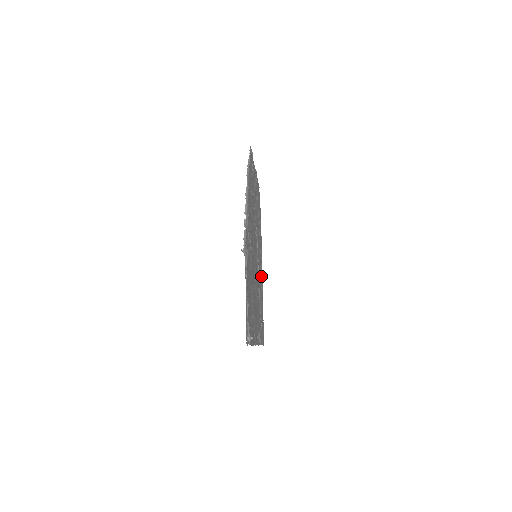
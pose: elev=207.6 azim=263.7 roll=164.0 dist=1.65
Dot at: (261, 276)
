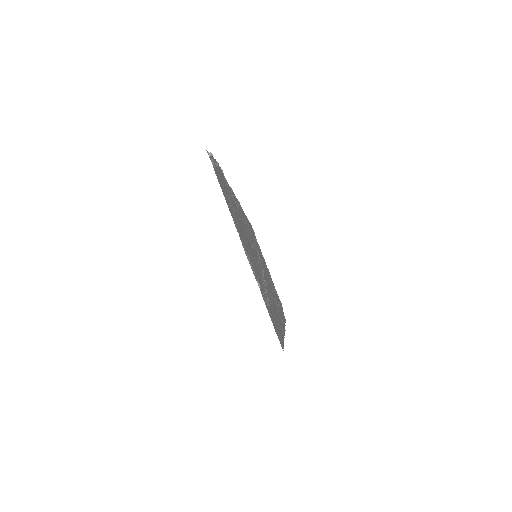
Dot at: (280, 322)
